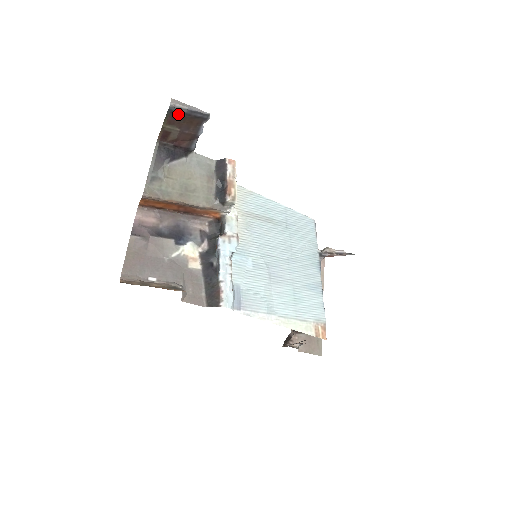
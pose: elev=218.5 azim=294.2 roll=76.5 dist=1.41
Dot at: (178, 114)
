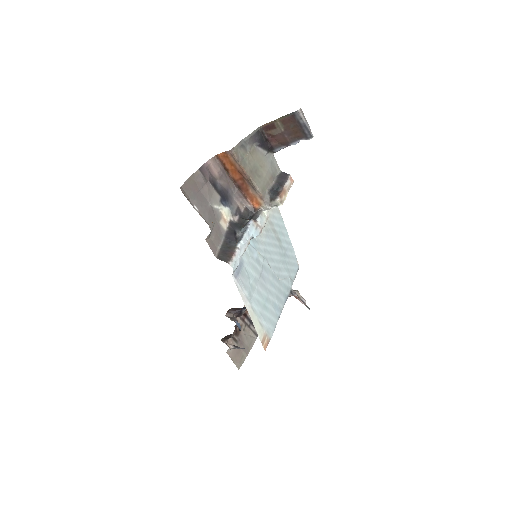
Dot at: (295, 120)
